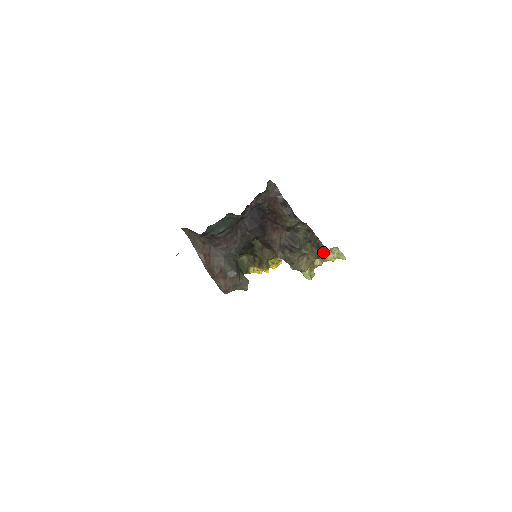
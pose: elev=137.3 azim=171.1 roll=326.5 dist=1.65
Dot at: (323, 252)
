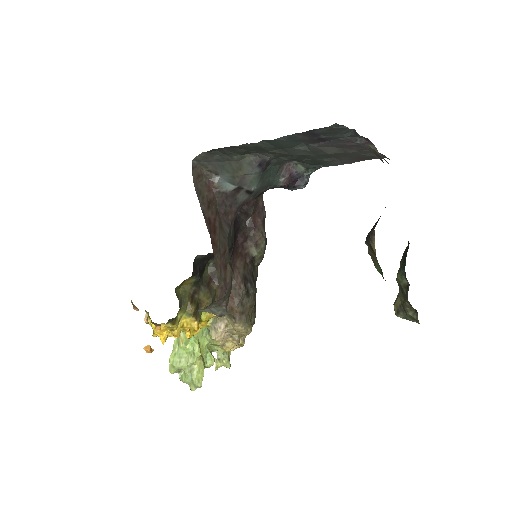
Dot at: occluded
